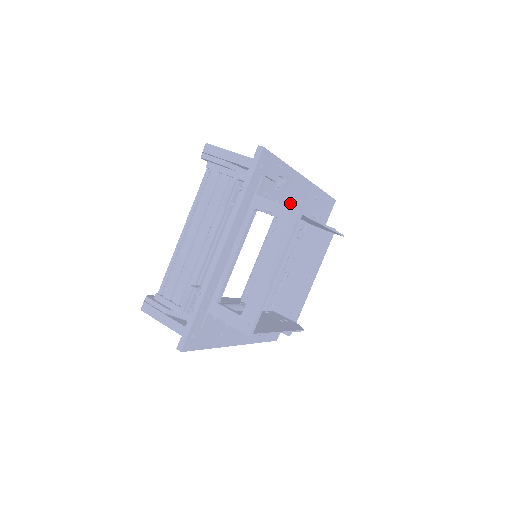
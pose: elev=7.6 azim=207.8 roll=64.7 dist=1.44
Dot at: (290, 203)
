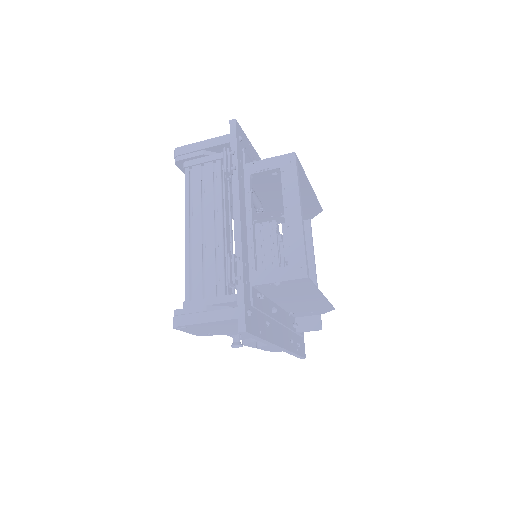
Dot at: occluded
